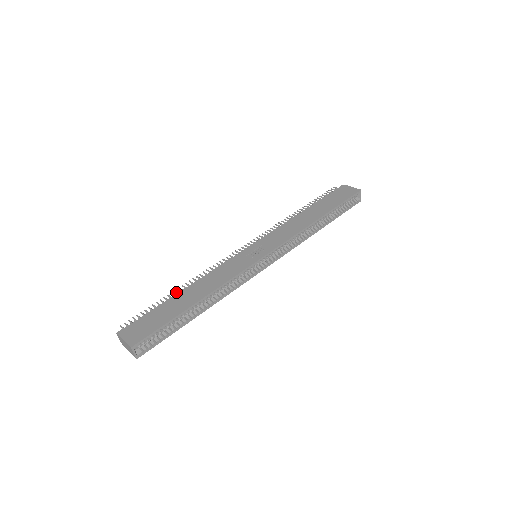
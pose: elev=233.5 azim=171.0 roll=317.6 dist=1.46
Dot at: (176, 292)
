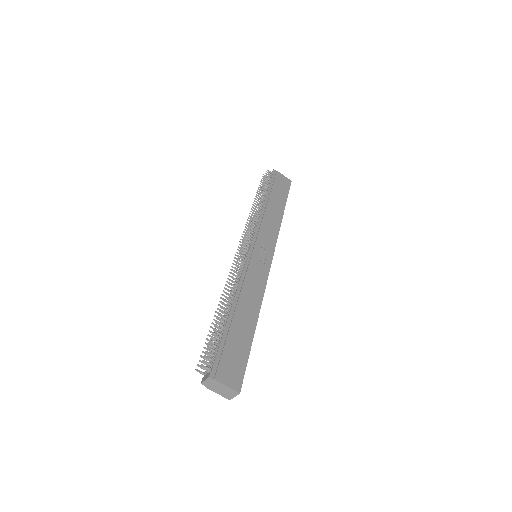
Dot at: (224, 310)
